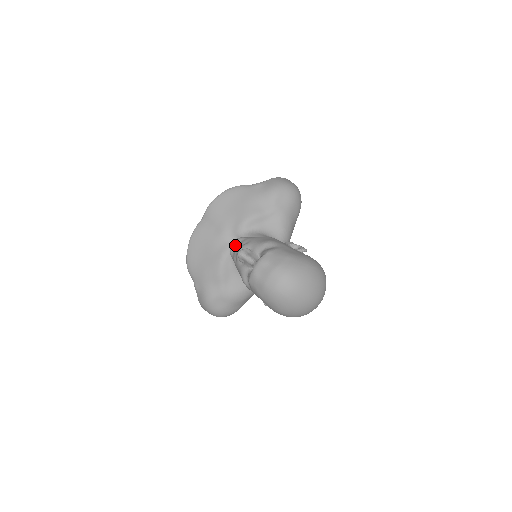
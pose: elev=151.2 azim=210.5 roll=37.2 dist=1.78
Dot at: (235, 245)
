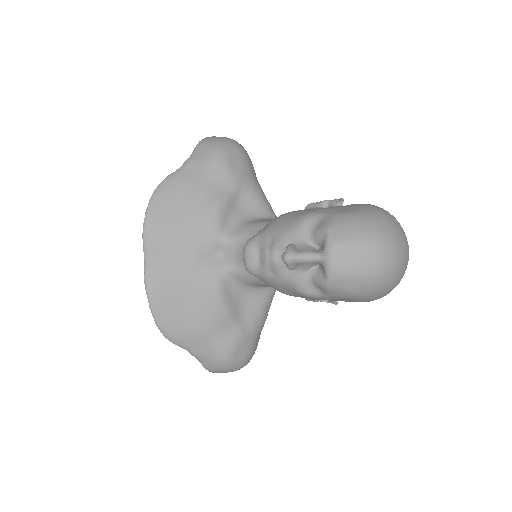
Dot at: (254, 255)
